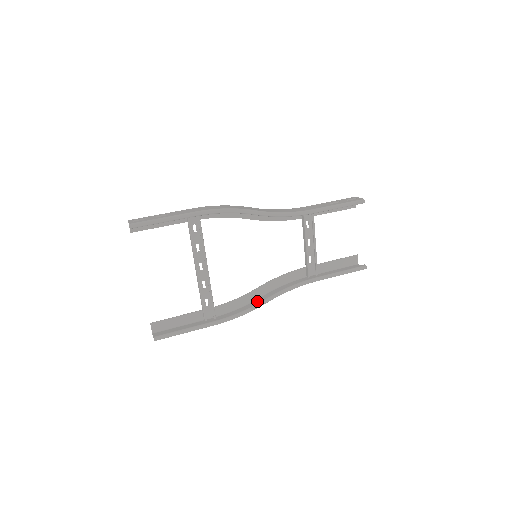
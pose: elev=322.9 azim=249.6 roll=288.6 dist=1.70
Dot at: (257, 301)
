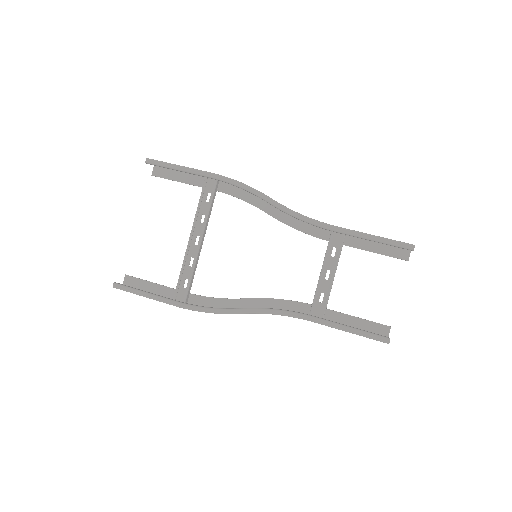
Dot at: occluded
